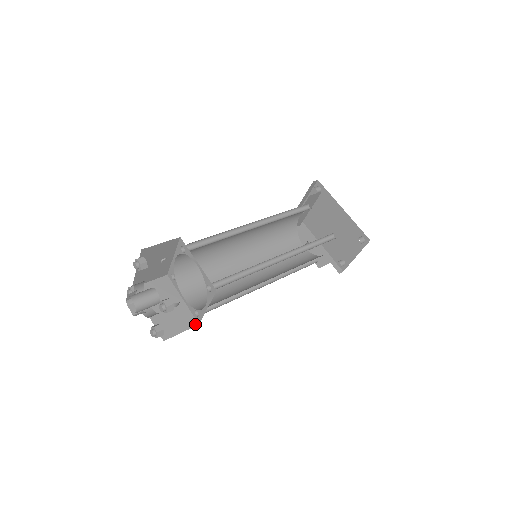
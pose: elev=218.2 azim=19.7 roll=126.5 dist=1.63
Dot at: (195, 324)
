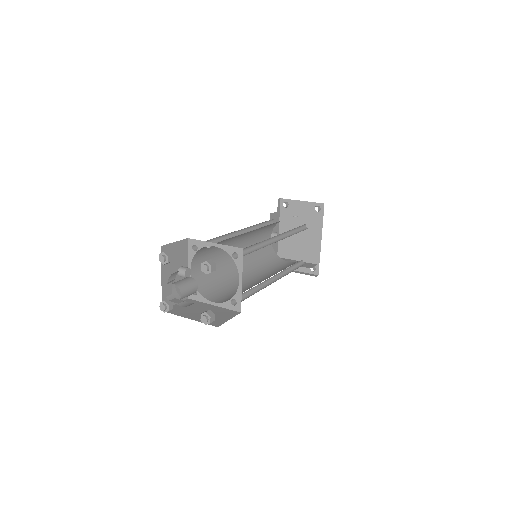
Dot at: (186, 297)
